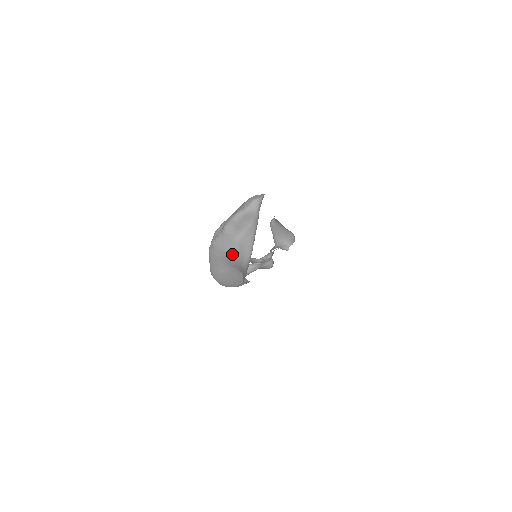
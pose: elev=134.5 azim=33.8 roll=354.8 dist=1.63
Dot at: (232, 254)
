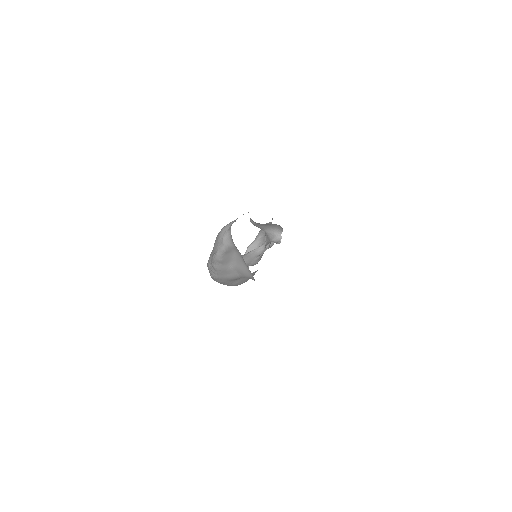
Dot at: (235, 277)
